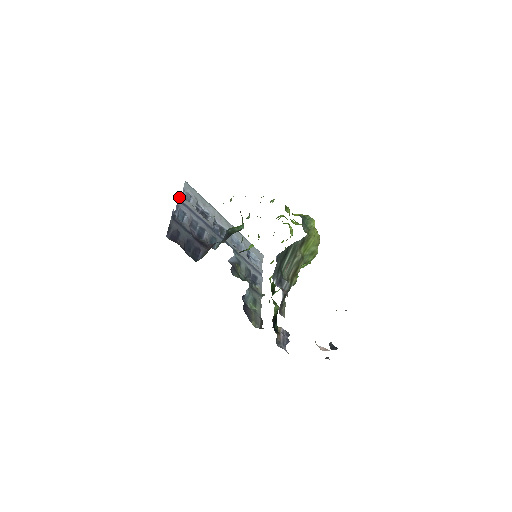
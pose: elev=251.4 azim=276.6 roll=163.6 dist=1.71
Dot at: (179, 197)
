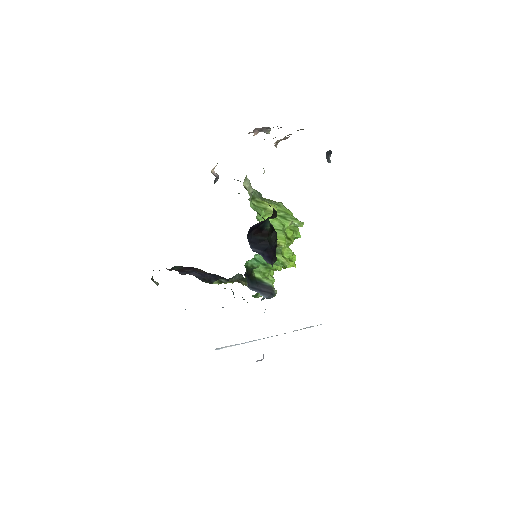
Dot at: occluded
